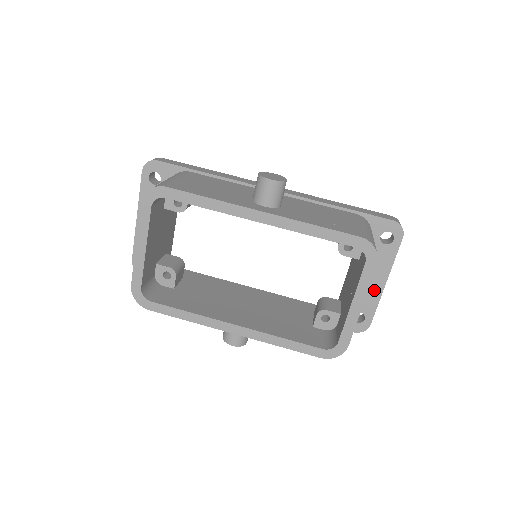
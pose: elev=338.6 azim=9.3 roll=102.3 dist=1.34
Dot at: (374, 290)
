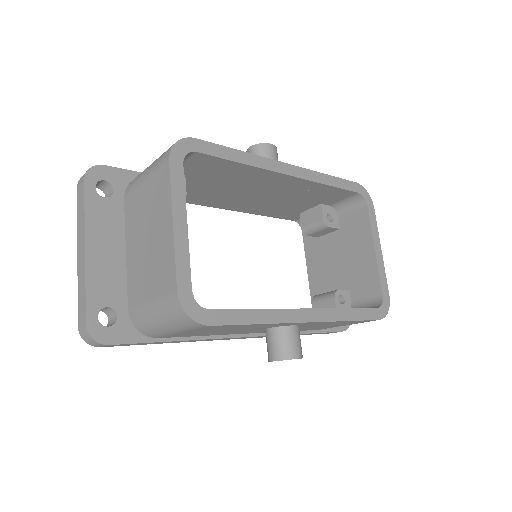
Dot at: occluded
